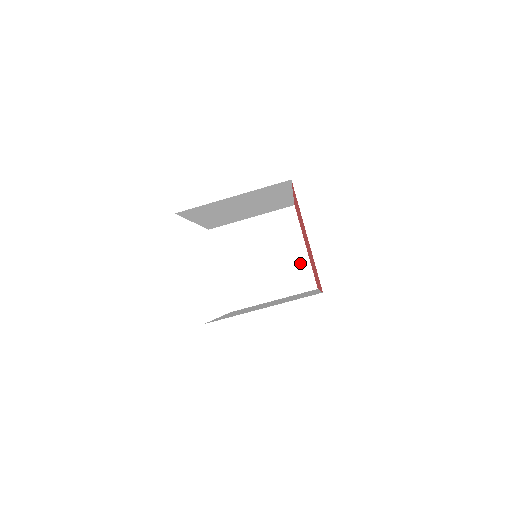
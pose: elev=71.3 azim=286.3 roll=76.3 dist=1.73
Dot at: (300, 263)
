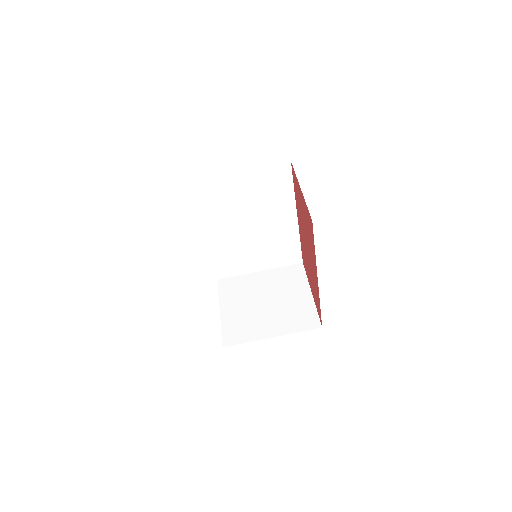
Dot at: (304, 305)
